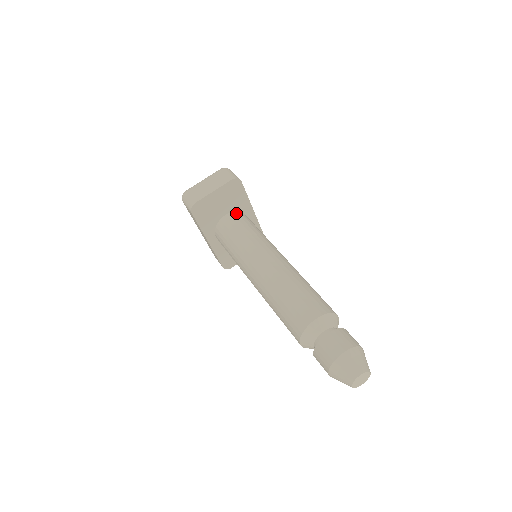
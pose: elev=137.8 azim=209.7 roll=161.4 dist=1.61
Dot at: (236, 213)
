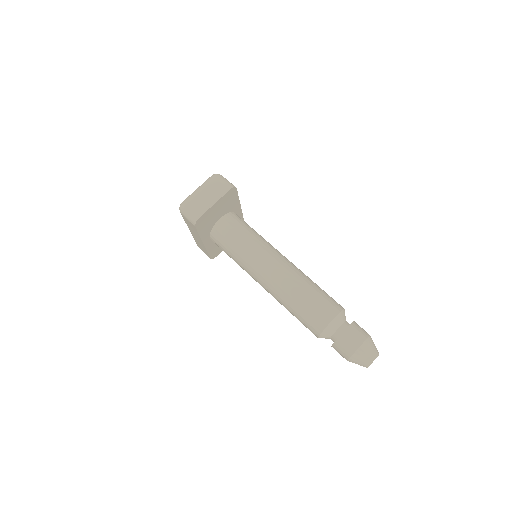
Dot at: (229, 215)
